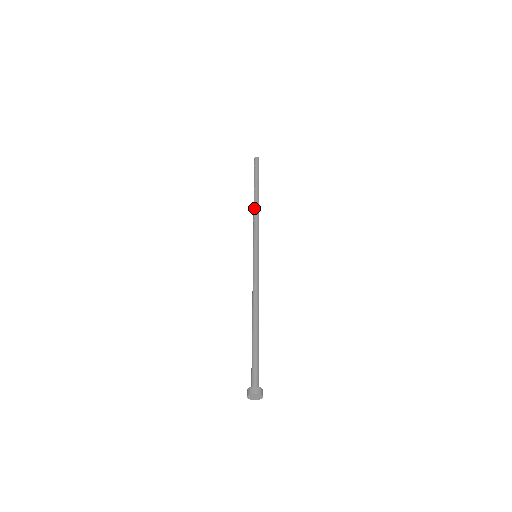
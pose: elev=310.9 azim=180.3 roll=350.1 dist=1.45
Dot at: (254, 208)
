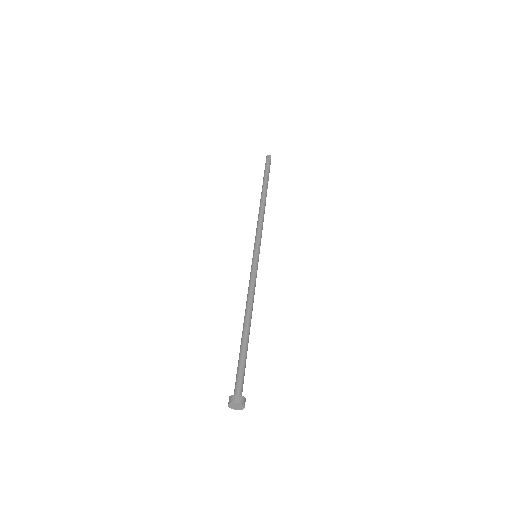
Dot at: (262, 206)
